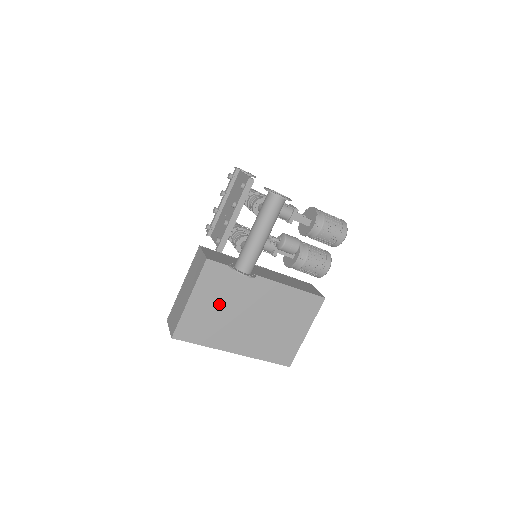
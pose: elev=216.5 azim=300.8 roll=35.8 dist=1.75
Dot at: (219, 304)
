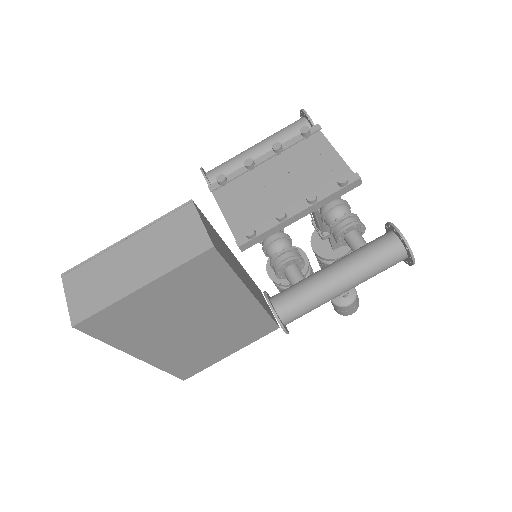
Dot at: (174, 304)
